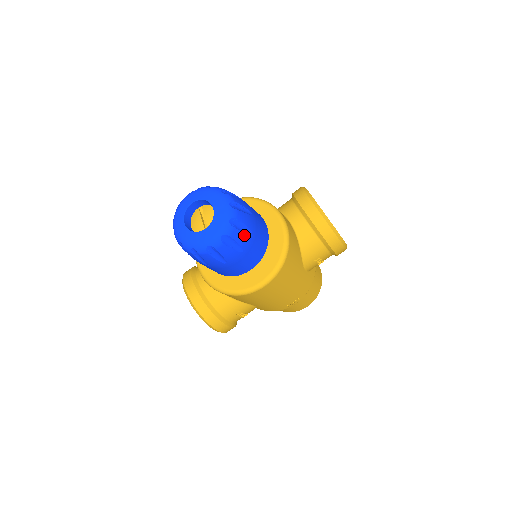
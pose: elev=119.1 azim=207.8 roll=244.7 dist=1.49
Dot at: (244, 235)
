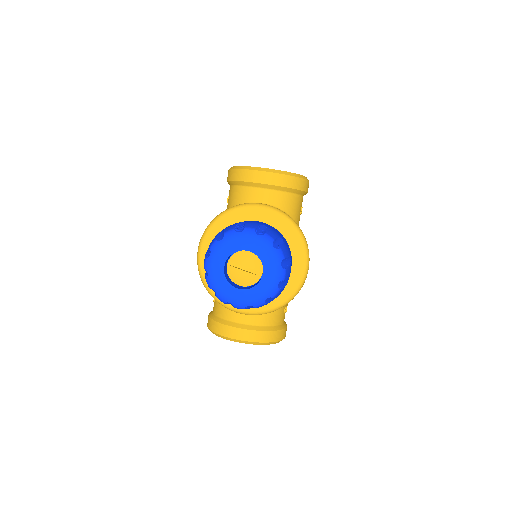
Dot at: (284, 246)
